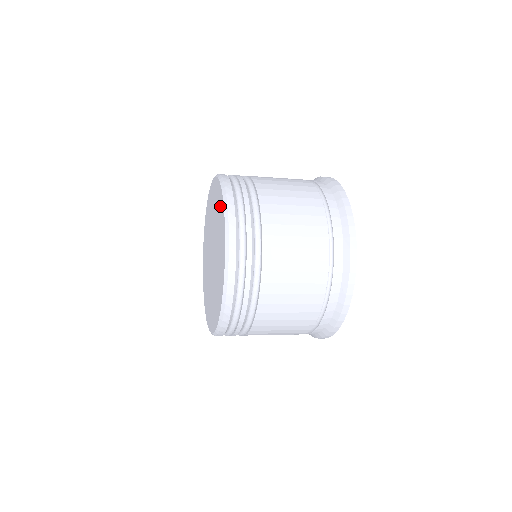
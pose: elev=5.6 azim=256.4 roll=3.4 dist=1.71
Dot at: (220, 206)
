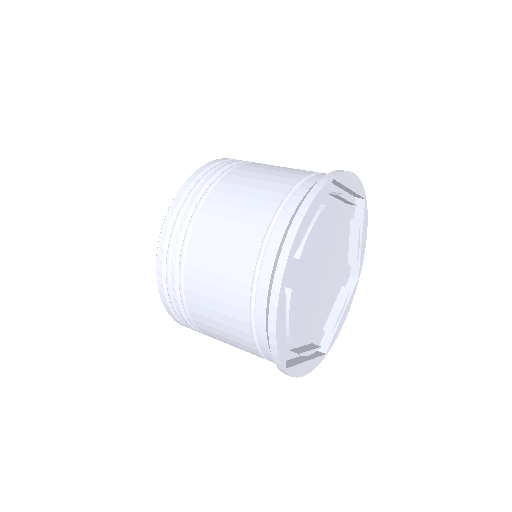
Dot at: occluded
